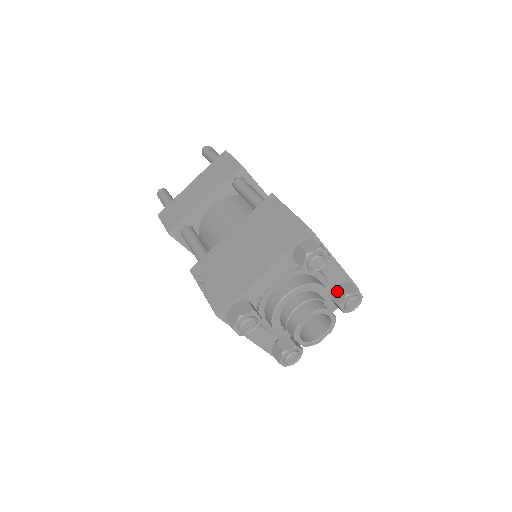
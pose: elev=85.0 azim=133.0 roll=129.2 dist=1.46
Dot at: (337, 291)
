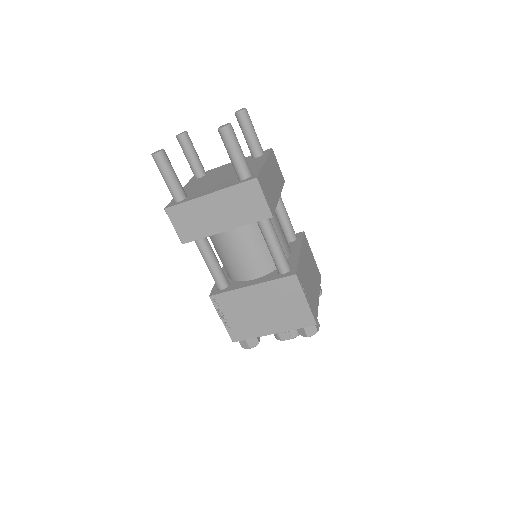
Dot at: occluded
